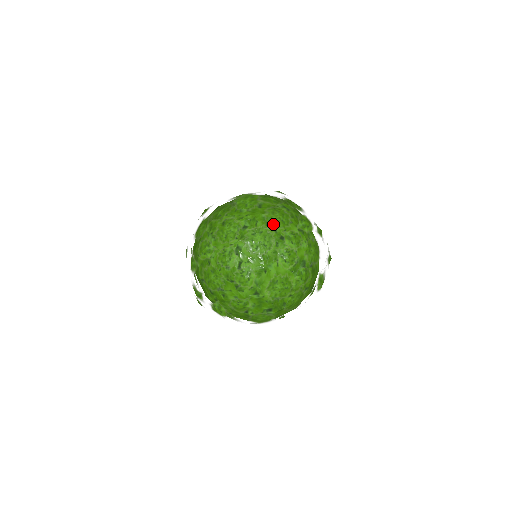
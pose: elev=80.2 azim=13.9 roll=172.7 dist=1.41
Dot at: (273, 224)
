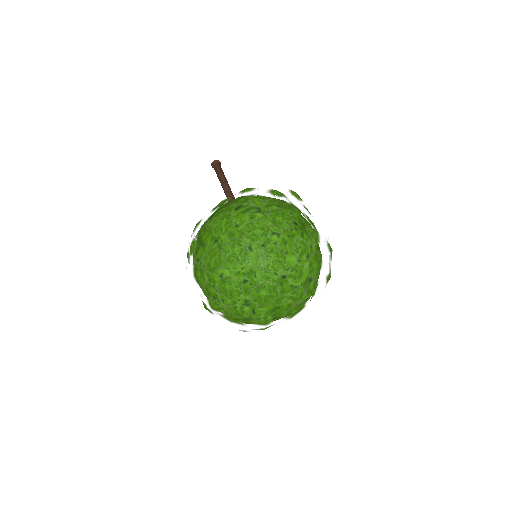
Dot at: (273, 276)
